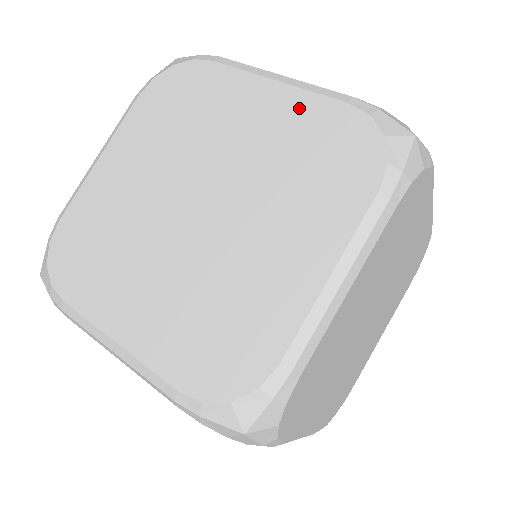
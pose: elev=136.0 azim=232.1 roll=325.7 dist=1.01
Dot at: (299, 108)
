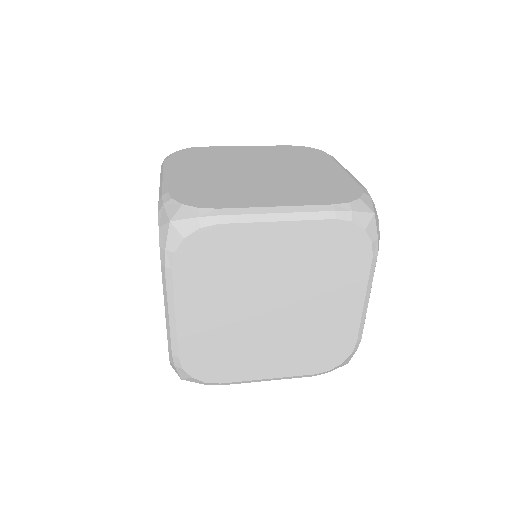
Dot at: (340, 177)
